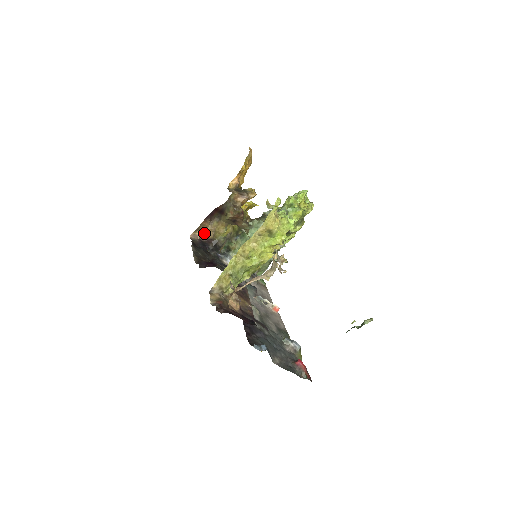
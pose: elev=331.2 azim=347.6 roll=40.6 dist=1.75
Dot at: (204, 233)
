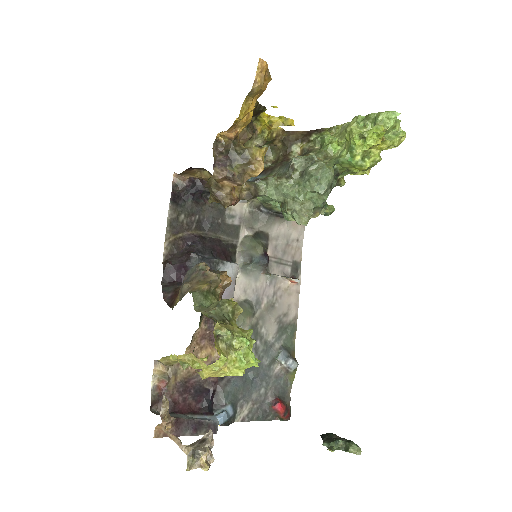
Dot at: (193, 176)
